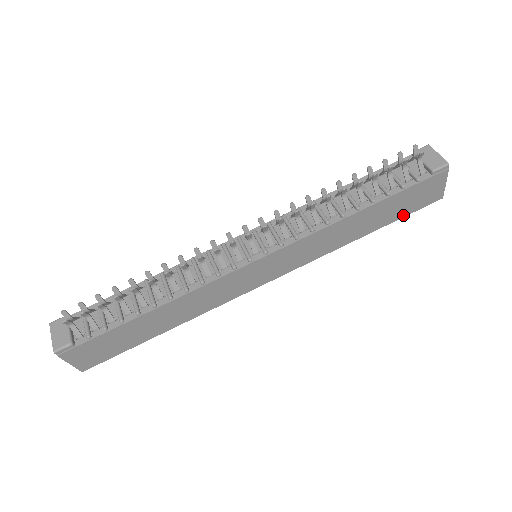
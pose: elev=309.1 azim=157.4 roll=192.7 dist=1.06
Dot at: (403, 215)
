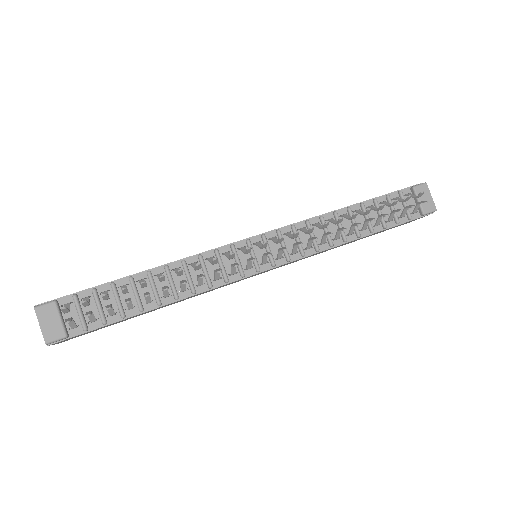
Dot at: occluded
